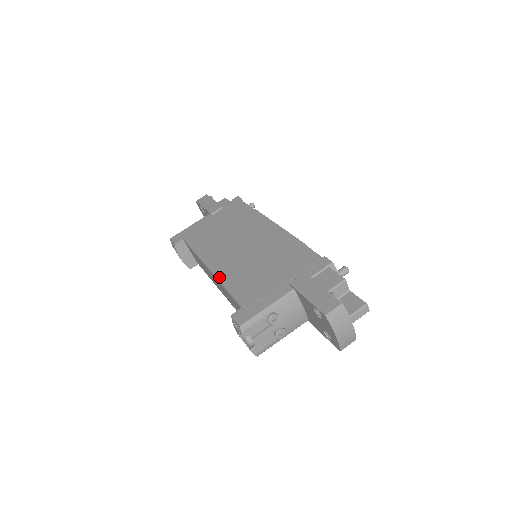
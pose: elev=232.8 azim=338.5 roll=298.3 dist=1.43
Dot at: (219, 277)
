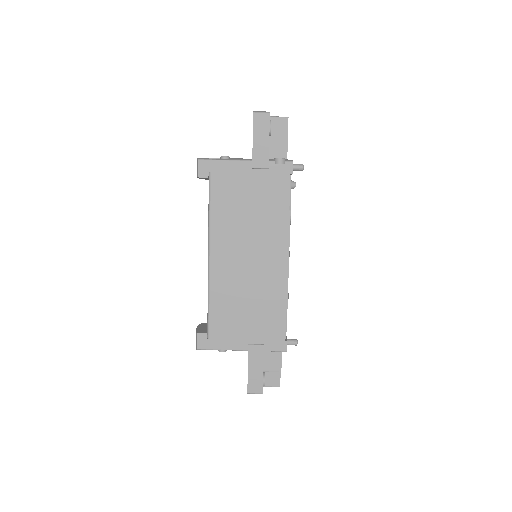
Dot at: (210, 282)
